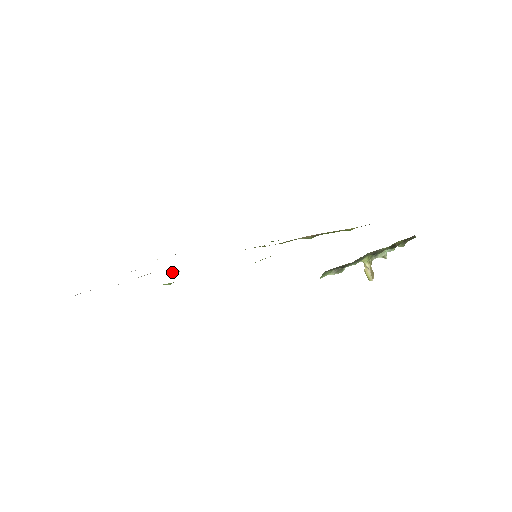
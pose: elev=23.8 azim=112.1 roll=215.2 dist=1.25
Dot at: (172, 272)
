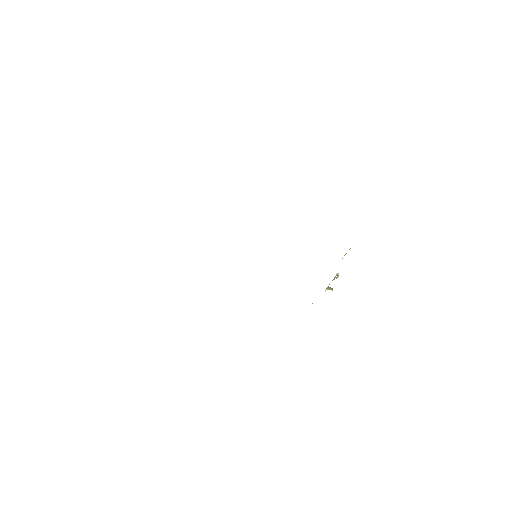
Dot at: occluded
